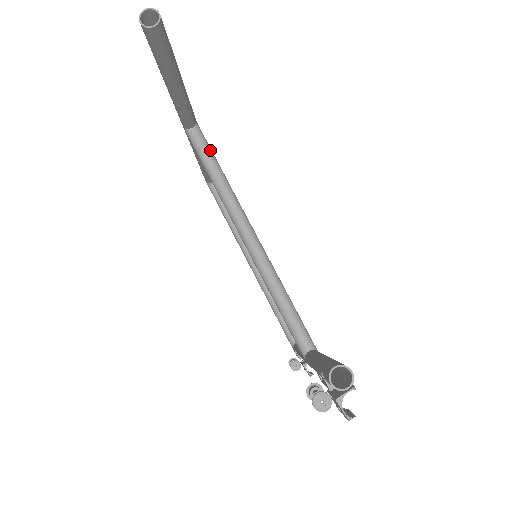
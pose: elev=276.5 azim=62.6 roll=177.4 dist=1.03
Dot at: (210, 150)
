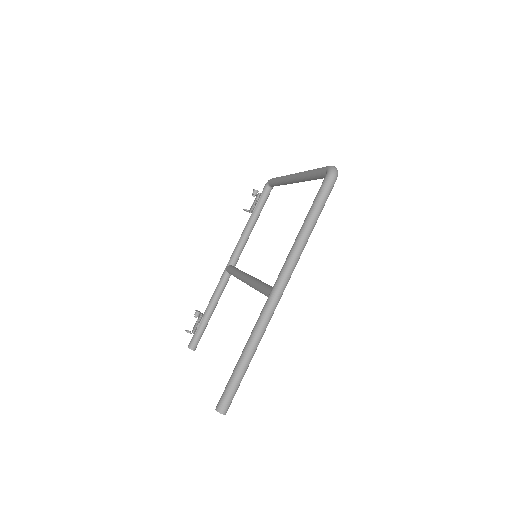
Dot at: occluded
